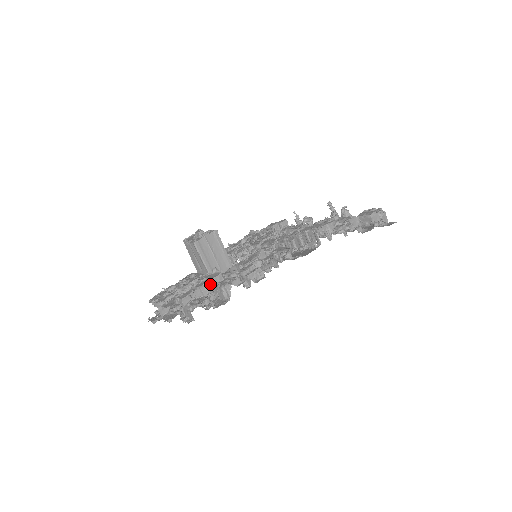
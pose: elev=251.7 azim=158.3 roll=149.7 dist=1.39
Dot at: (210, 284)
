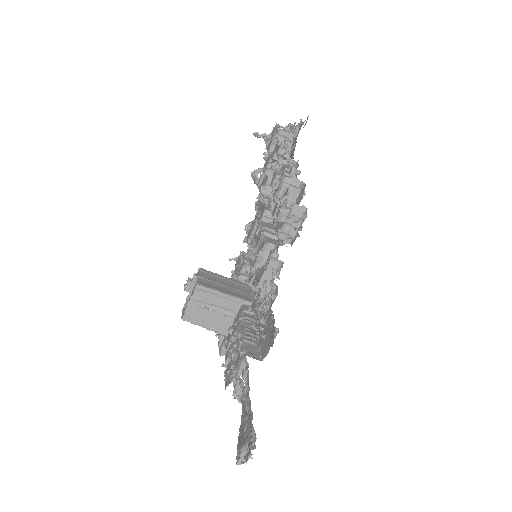
Dot at: (266, 225)
